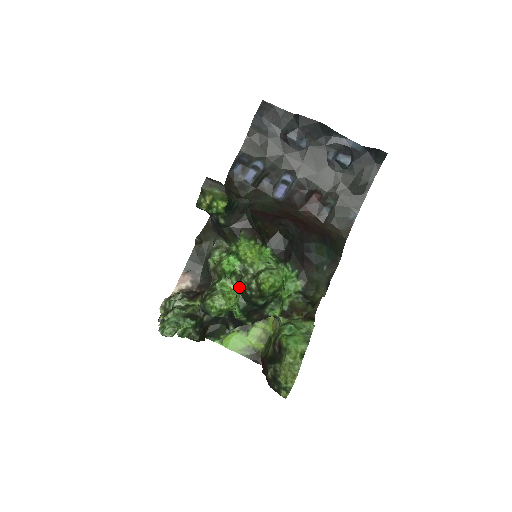
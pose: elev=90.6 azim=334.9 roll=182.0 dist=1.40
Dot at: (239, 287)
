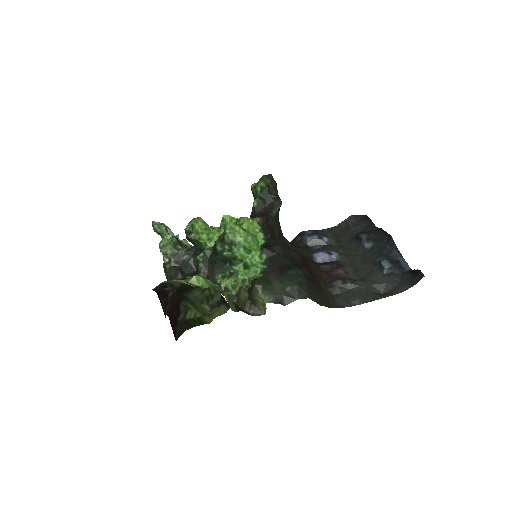
Dot at: occluded
